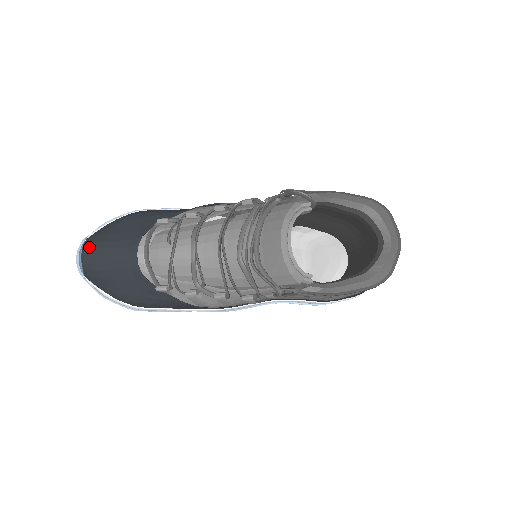
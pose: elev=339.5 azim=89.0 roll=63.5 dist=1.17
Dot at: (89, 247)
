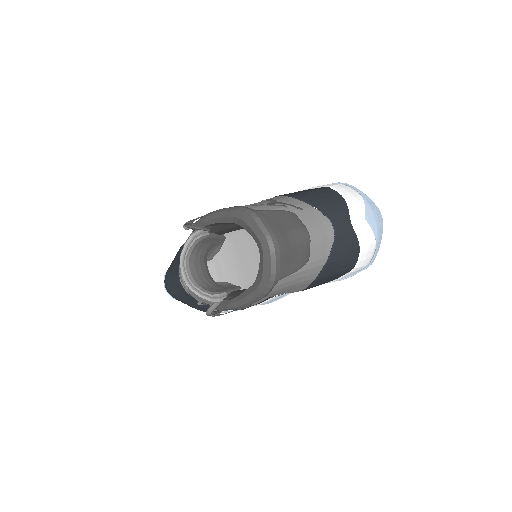
Dot at: (165, 279)
